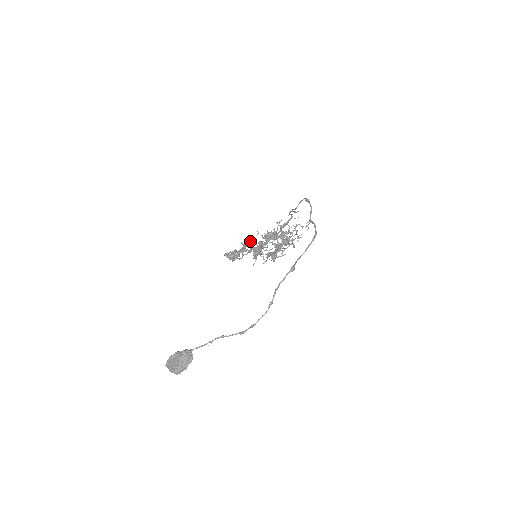
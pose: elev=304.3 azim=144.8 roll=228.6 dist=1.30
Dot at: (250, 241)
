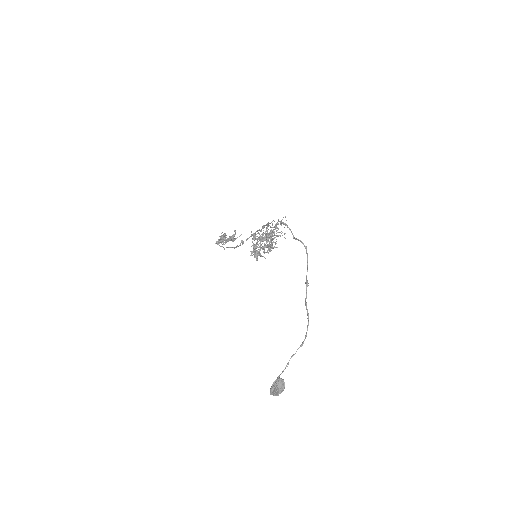
Dot at: (235, 233)
